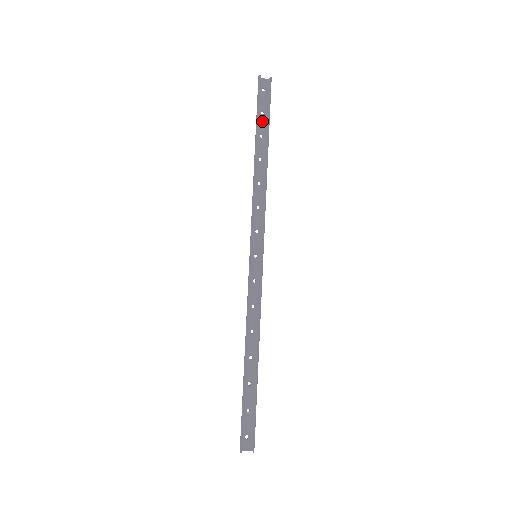
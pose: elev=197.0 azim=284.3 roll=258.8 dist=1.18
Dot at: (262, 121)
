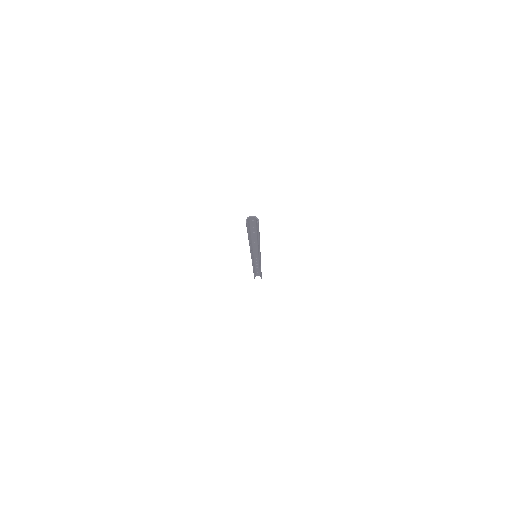
Dot at: (253, 229)
